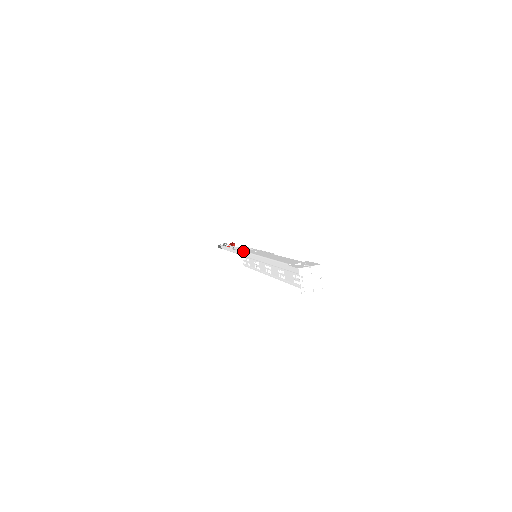
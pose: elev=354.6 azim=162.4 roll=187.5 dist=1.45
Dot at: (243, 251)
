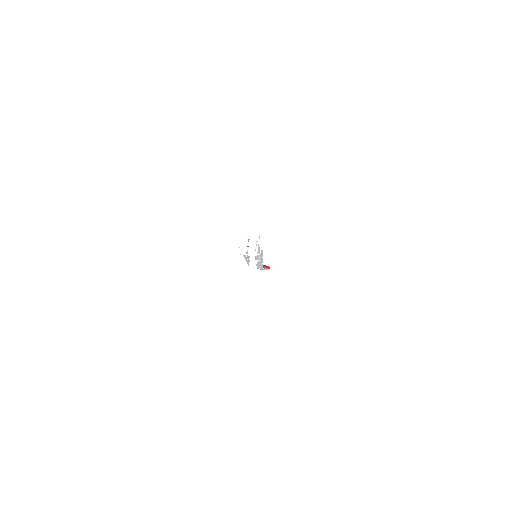
Dot at: occluded
